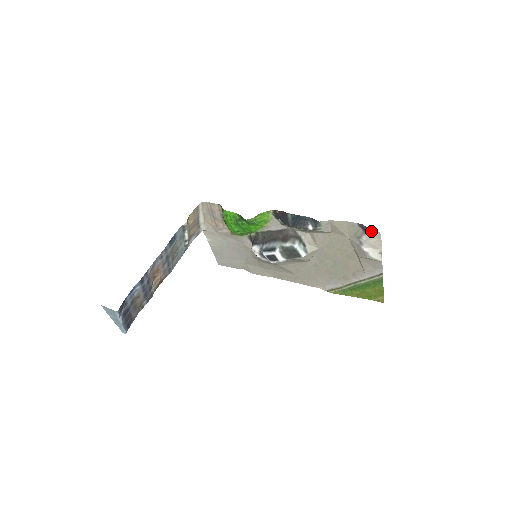
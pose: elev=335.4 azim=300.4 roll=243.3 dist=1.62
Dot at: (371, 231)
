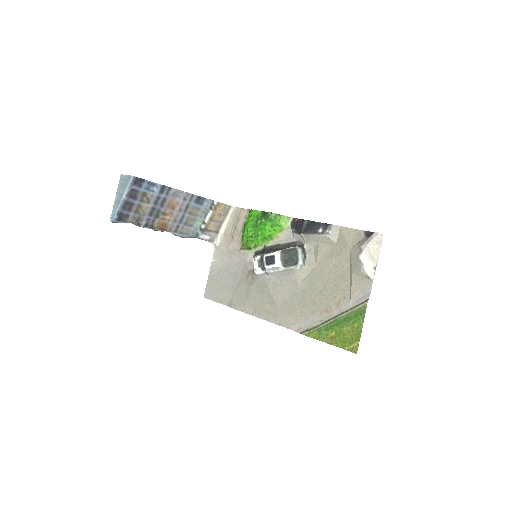
Dot at: (375, 233)
